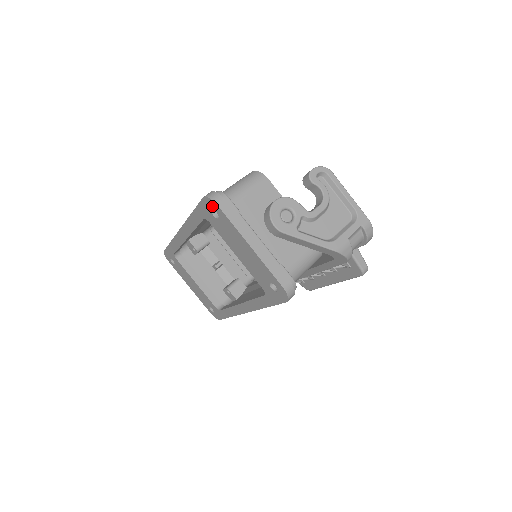
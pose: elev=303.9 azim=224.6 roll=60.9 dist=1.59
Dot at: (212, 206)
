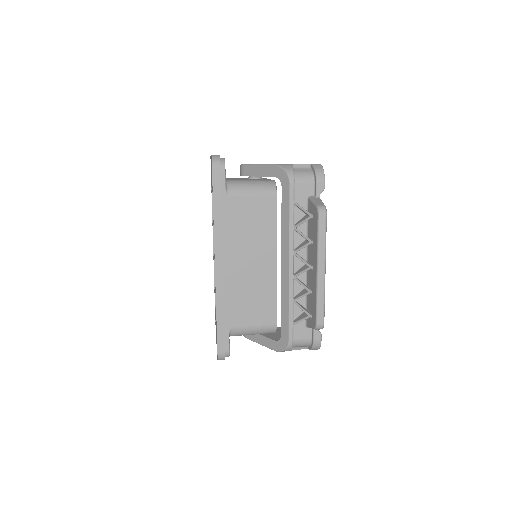
Dot at: occluded
